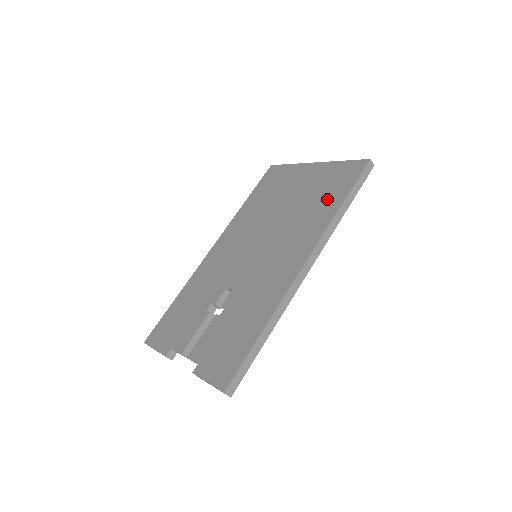
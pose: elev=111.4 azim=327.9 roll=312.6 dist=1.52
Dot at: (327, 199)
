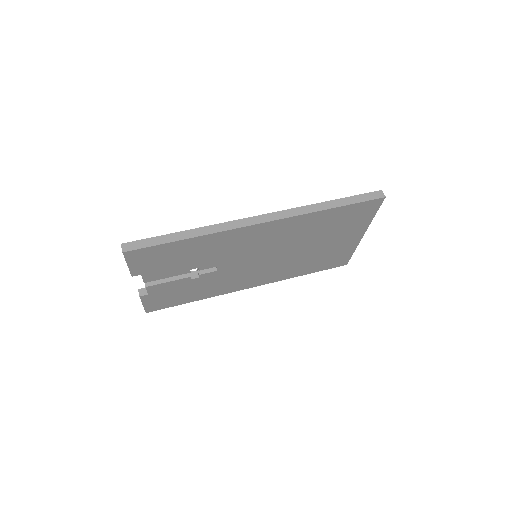
Dot at: occluded
